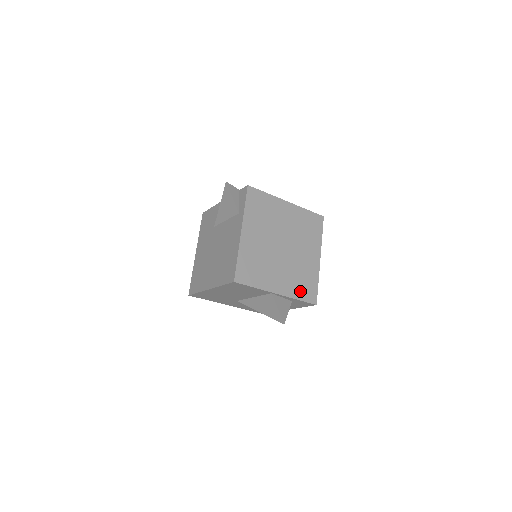
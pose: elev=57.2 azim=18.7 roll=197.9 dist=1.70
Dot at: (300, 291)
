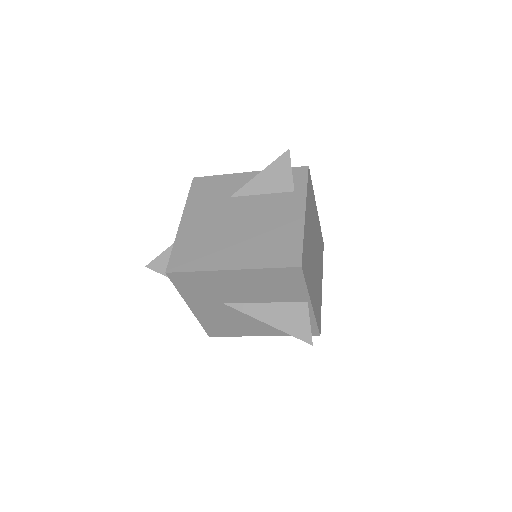
Dot at: (317, 312)
